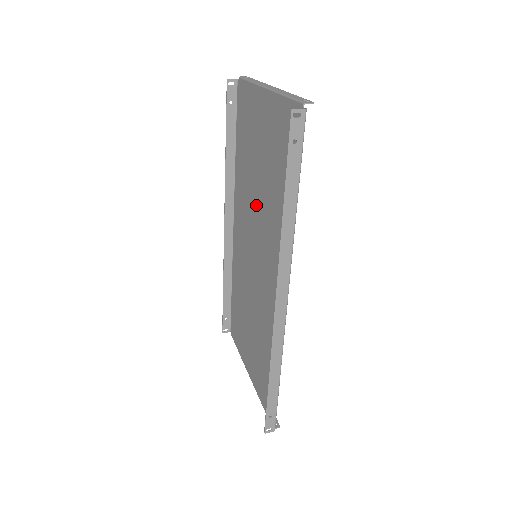
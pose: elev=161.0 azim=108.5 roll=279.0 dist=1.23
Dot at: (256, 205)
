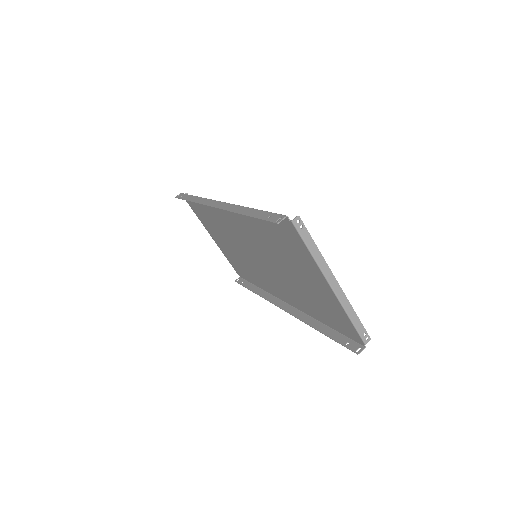
Dot at: (273, 260)
